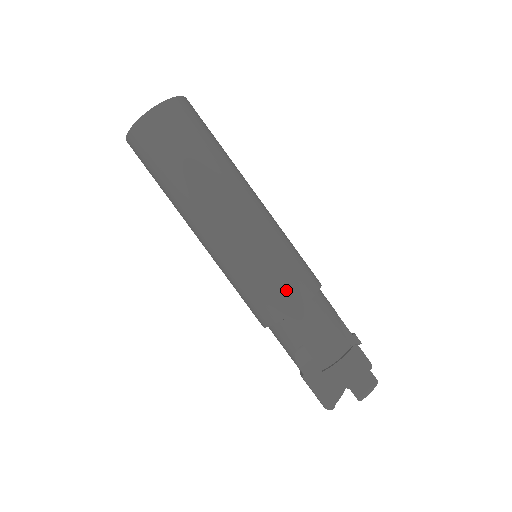
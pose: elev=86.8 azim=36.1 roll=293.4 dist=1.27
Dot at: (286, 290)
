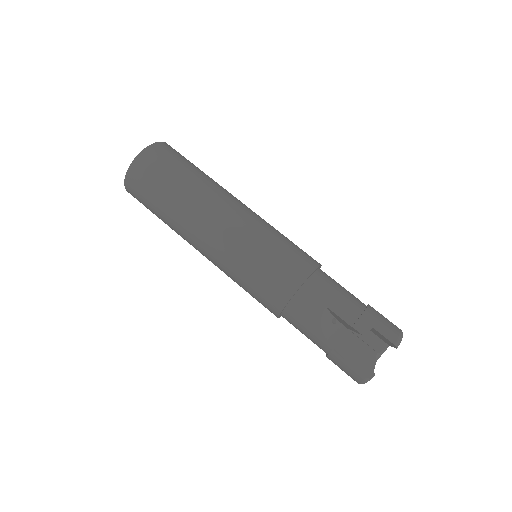
Dot at: (297, 259)
